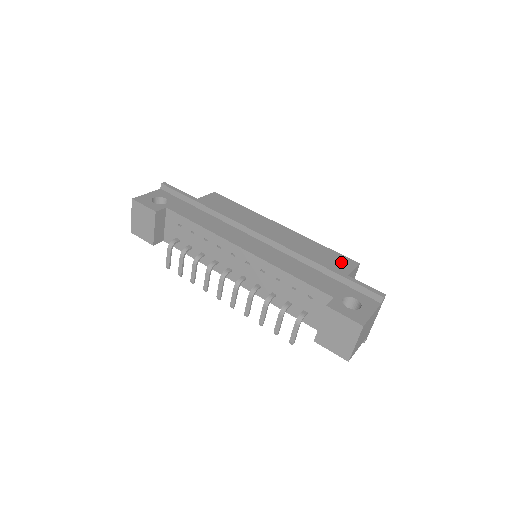
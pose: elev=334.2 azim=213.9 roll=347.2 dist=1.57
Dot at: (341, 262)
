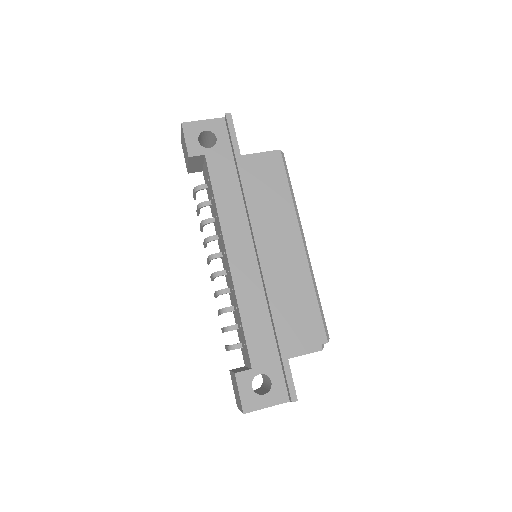
Dot at: (309, 330)
